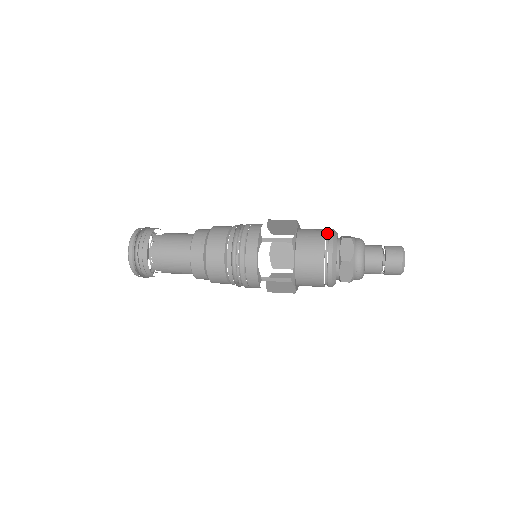
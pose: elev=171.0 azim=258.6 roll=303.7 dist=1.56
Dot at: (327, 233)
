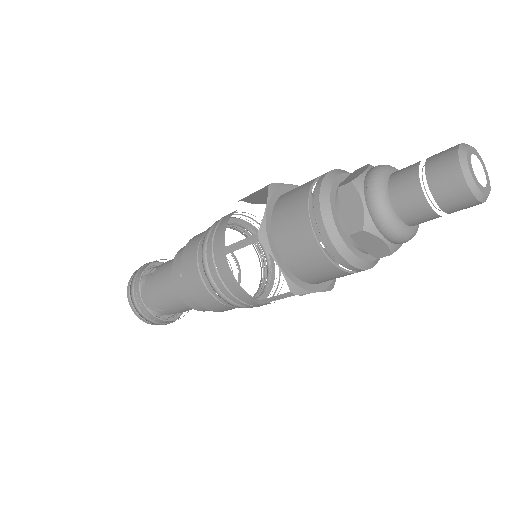
Dot at: (314, 190)
